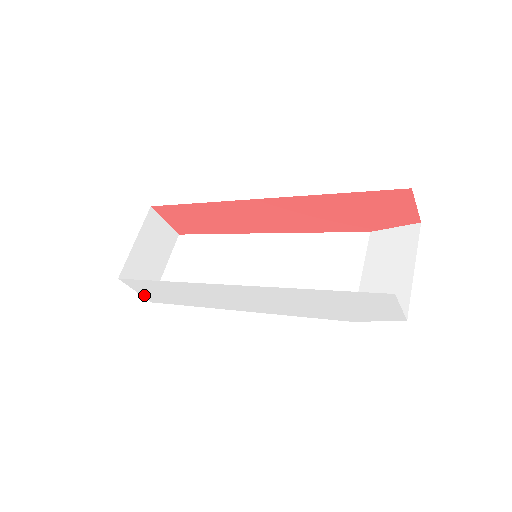
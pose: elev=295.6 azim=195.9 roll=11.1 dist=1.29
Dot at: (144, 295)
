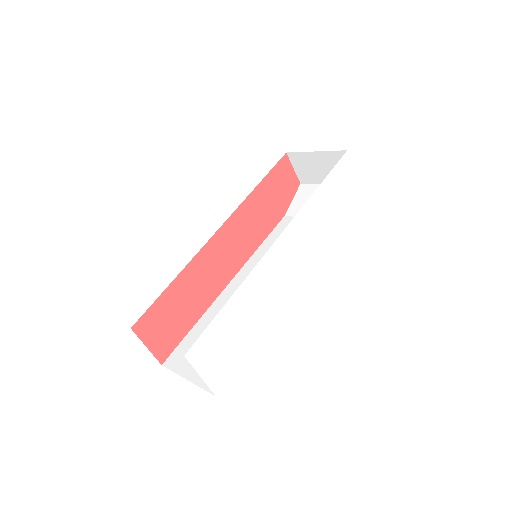
Dot at: (209, 379)
